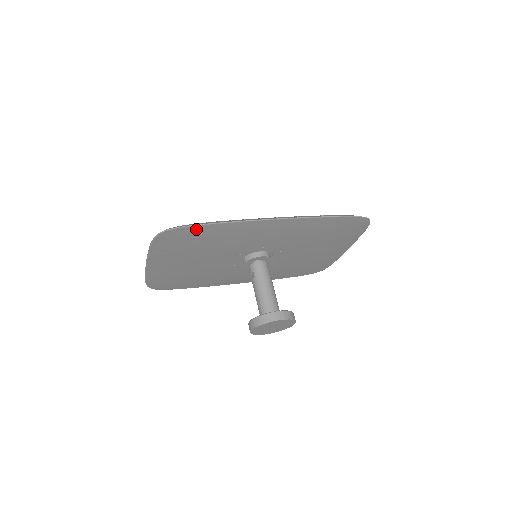
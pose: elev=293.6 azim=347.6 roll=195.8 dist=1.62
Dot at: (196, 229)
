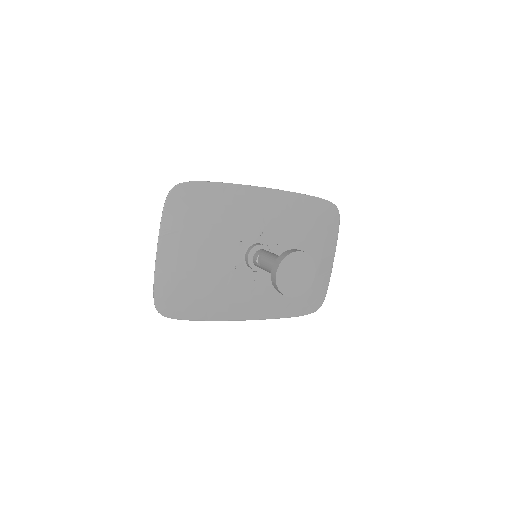
Dot at: (203, 188)
